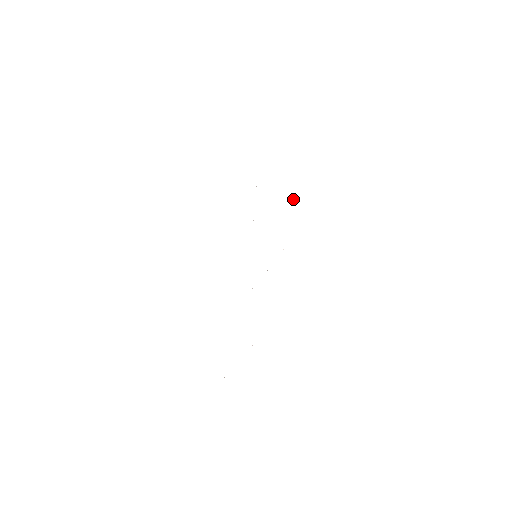
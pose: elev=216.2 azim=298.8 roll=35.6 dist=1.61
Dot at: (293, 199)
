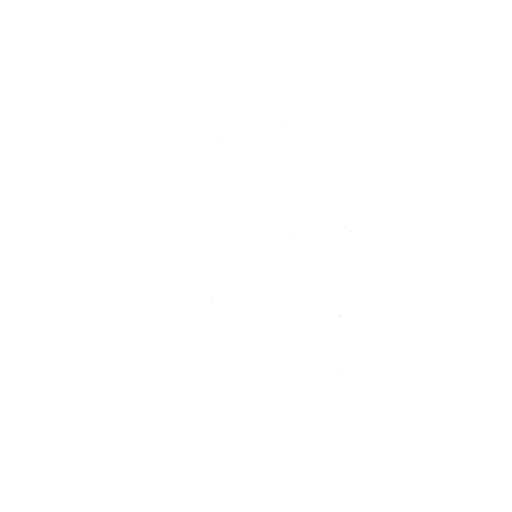
Dot at: occluded
